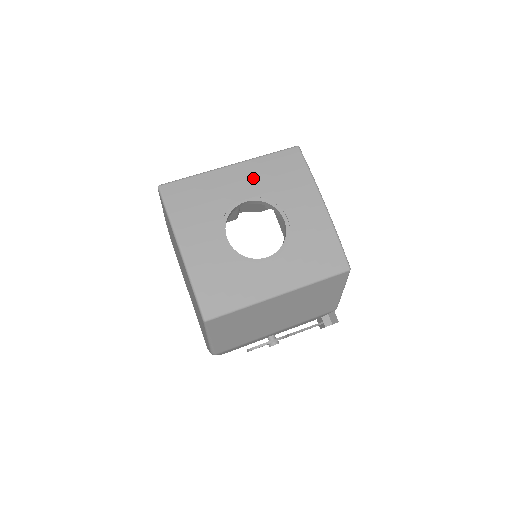
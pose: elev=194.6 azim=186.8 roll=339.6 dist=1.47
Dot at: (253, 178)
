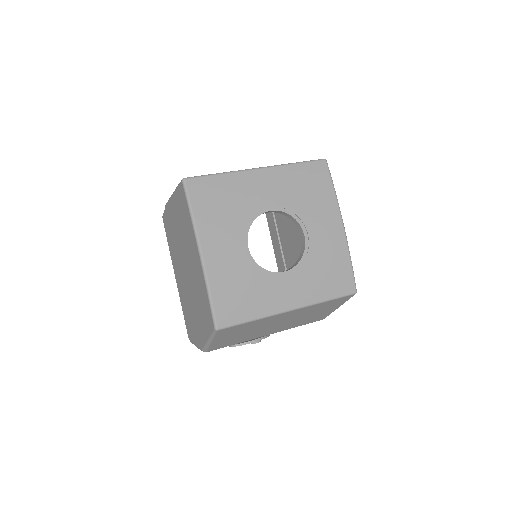
Dot at: (280, 186)
